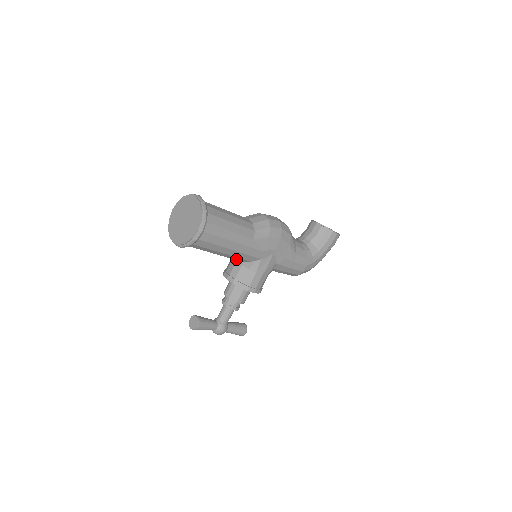
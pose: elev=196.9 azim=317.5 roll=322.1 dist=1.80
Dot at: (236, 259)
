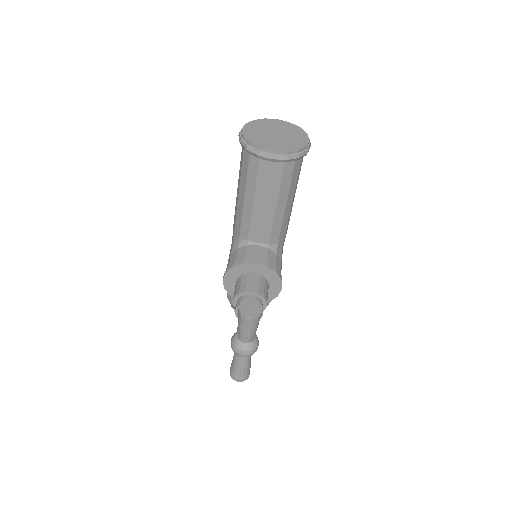
Dot at: (273, 232)
